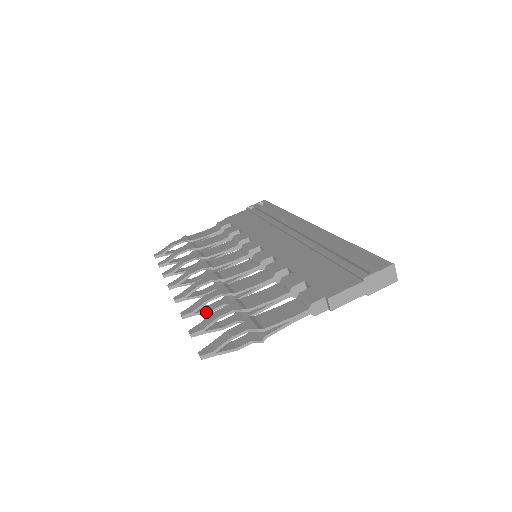
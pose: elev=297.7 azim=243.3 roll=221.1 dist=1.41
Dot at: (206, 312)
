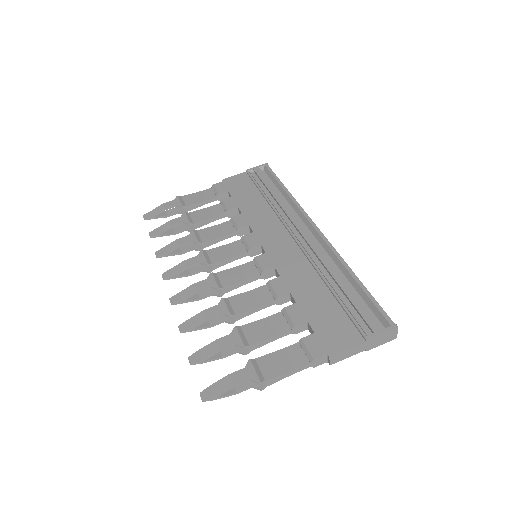
Dot at: (204, 328)
